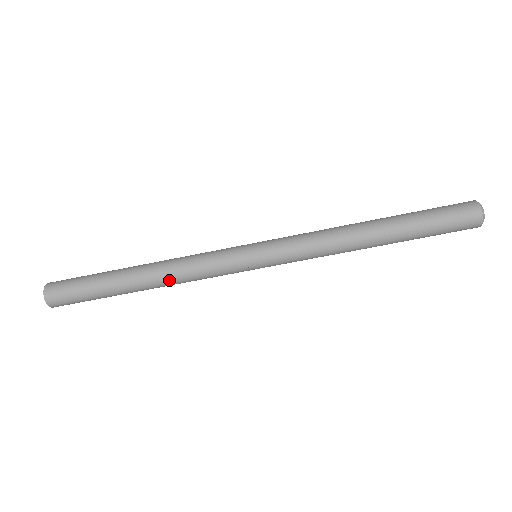
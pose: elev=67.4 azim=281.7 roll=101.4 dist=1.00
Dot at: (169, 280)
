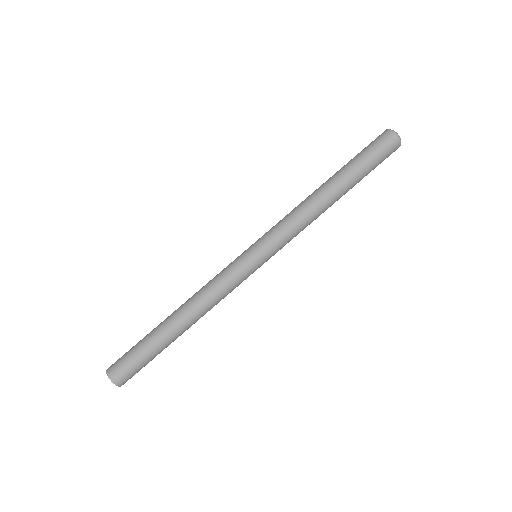
Dot at: (194, 302)
